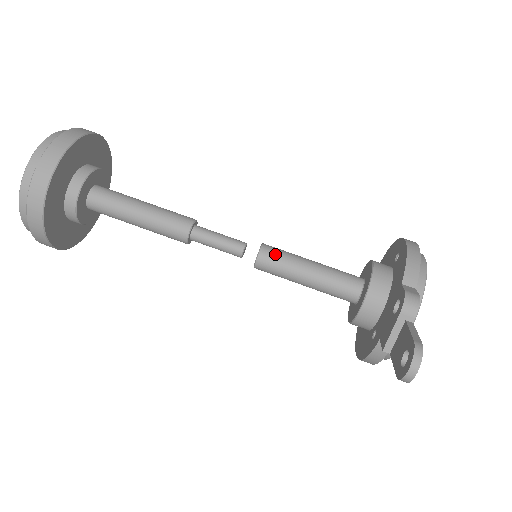
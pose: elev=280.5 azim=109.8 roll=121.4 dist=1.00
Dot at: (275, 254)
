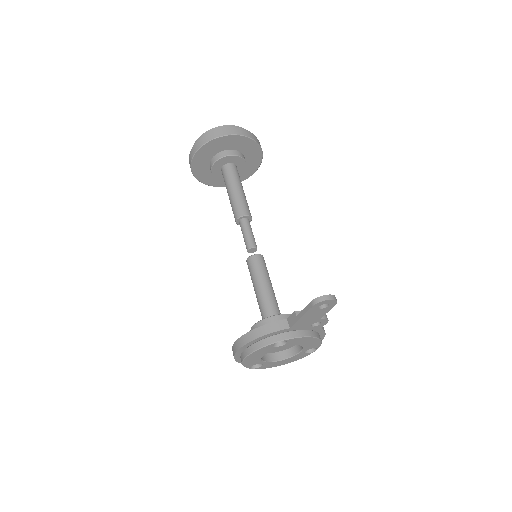
Dot at: occluded
